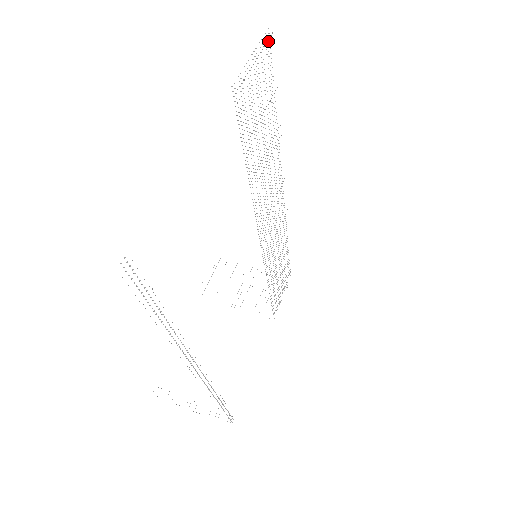
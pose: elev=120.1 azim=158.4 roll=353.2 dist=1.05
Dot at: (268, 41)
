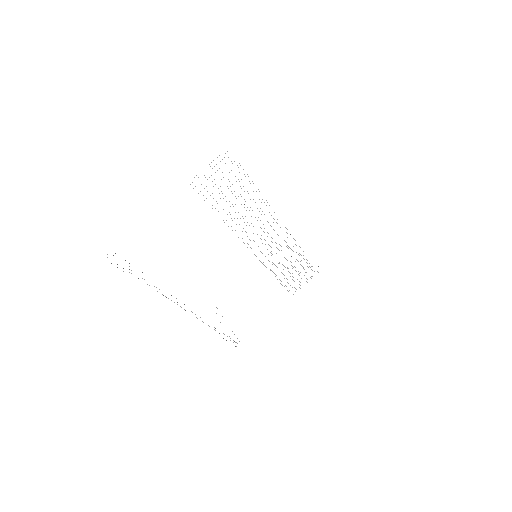
Dot at: occluded
